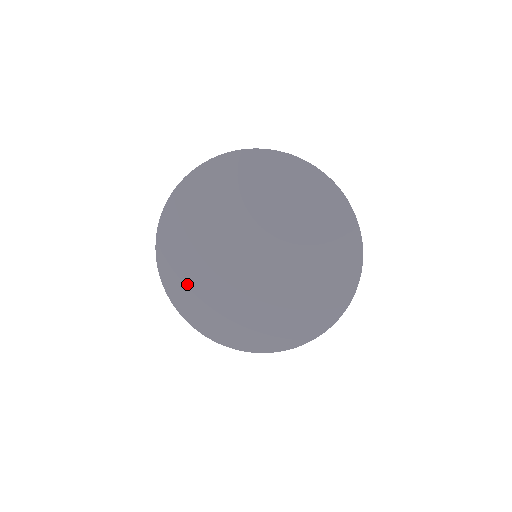
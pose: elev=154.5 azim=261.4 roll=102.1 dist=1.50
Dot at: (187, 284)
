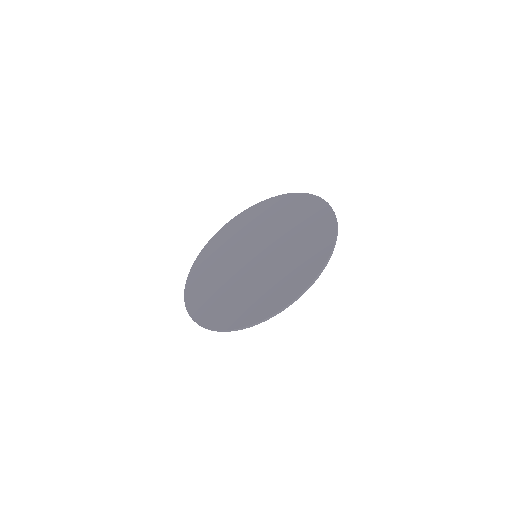
Dot at: occluded
